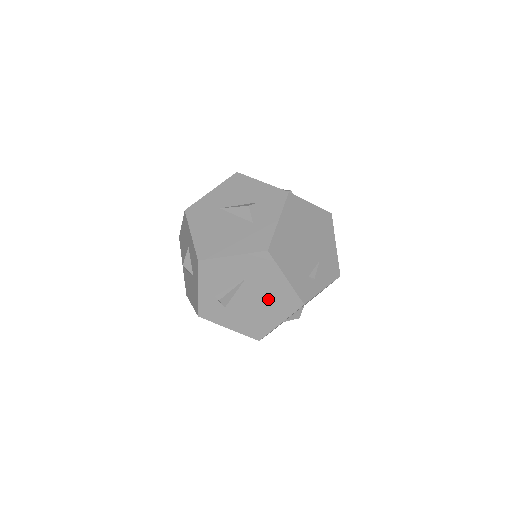
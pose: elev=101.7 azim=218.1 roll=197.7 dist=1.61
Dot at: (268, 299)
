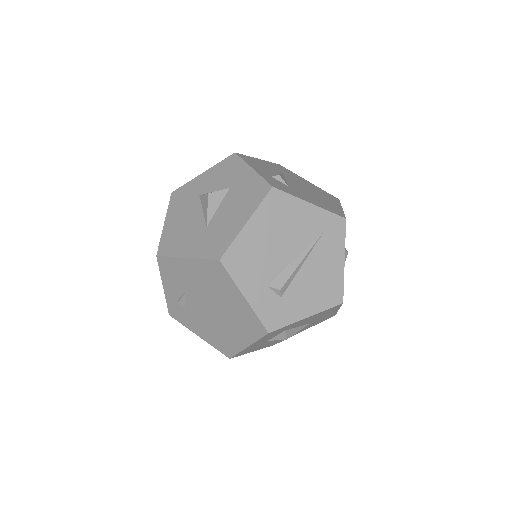
Dot at: (313, 190)
